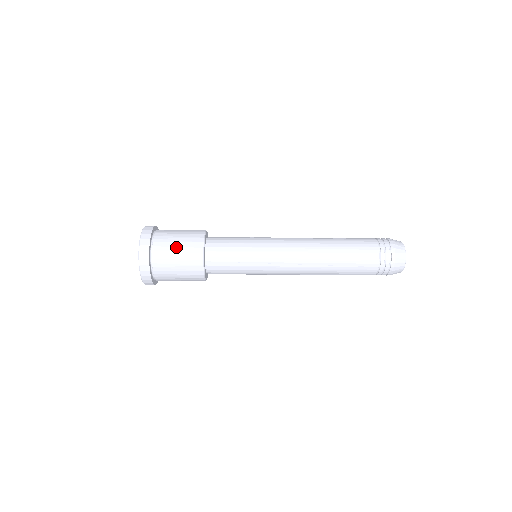
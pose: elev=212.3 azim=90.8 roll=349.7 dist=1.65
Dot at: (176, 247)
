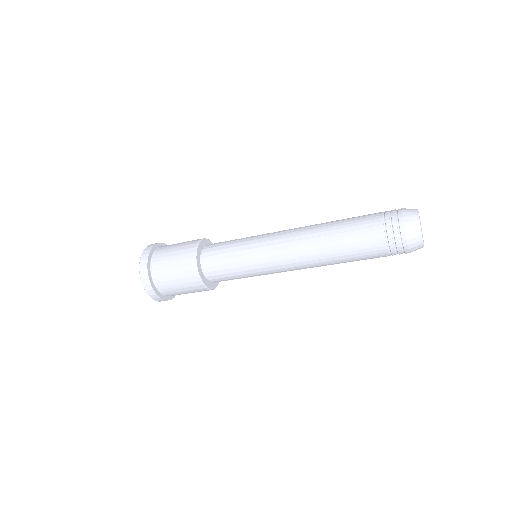
Dot at: (177, 284)
